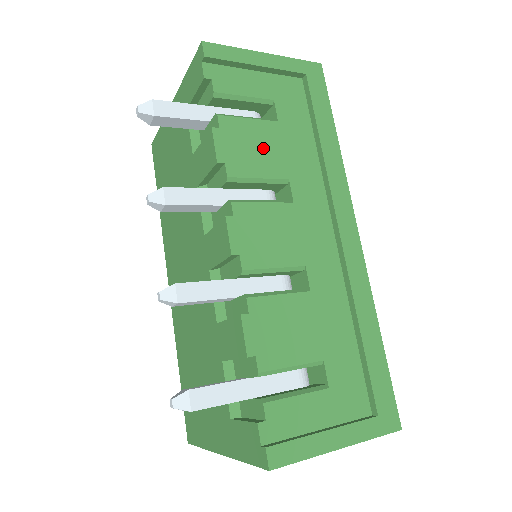
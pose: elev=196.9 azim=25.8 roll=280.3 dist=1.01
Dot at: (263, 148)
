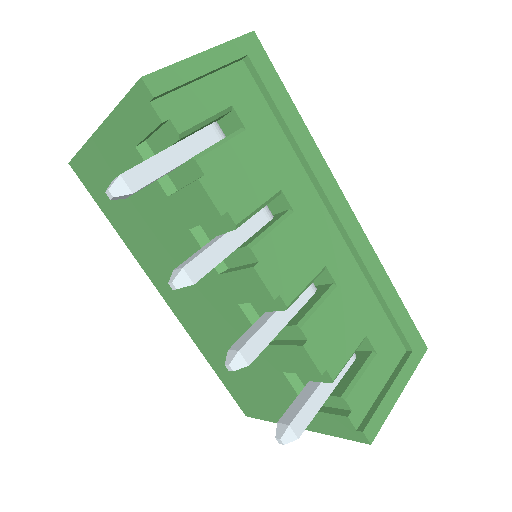
Dot at: (248, 171)
